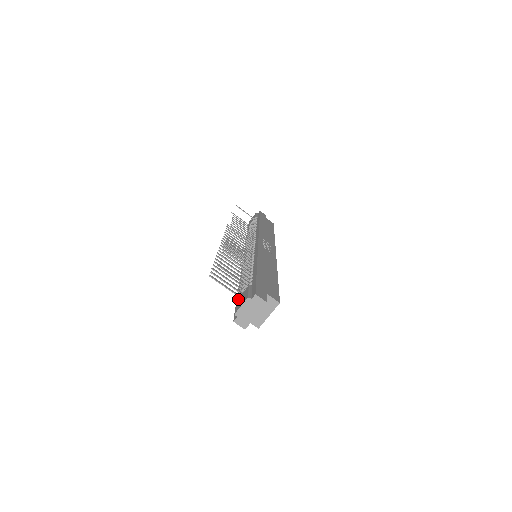
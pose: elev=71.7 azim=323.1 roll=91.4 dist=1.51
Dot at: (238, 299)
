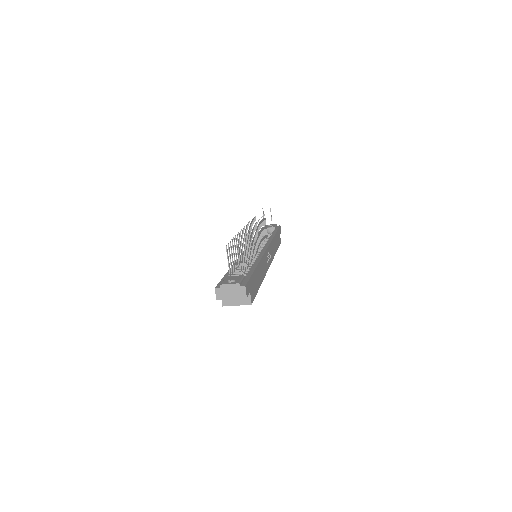
Dot at: (229, 277)
